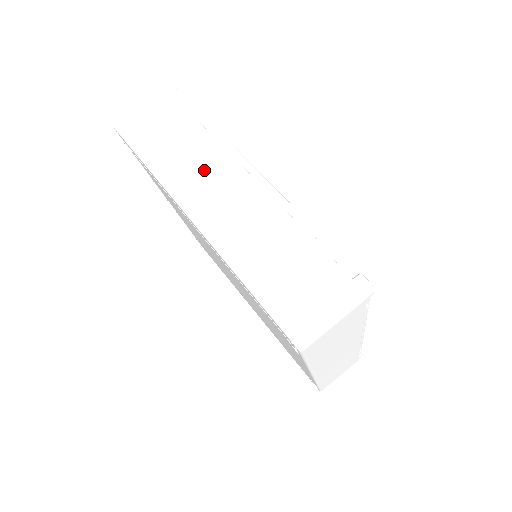
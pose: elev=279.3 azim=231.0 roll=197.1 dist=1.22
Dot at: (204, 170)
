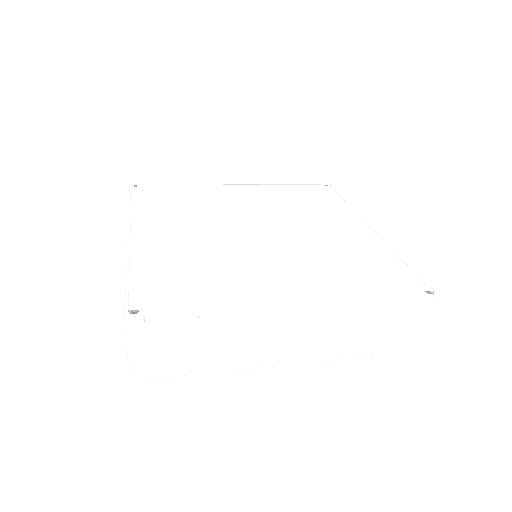
Dot at: (259, 340)
